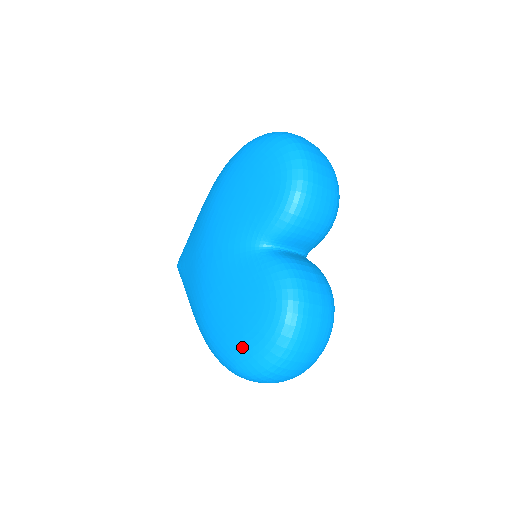
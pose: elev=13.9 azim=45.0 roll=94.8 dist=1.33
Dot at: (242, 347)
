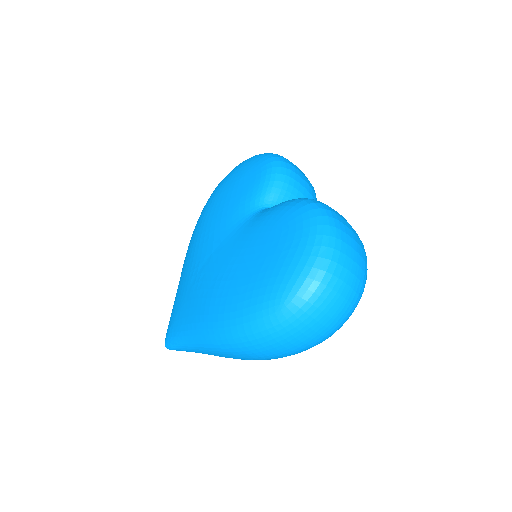
Dot at: (281, 269)
